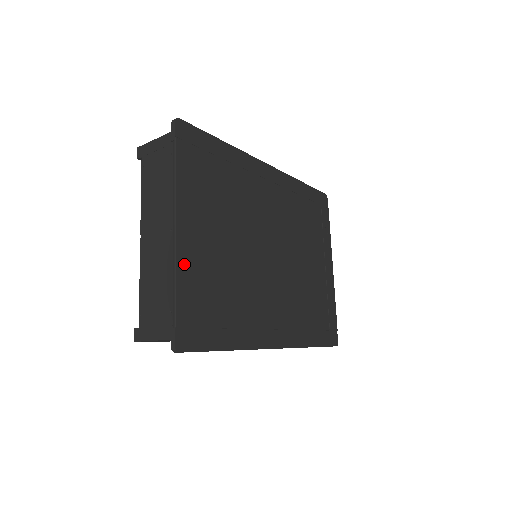
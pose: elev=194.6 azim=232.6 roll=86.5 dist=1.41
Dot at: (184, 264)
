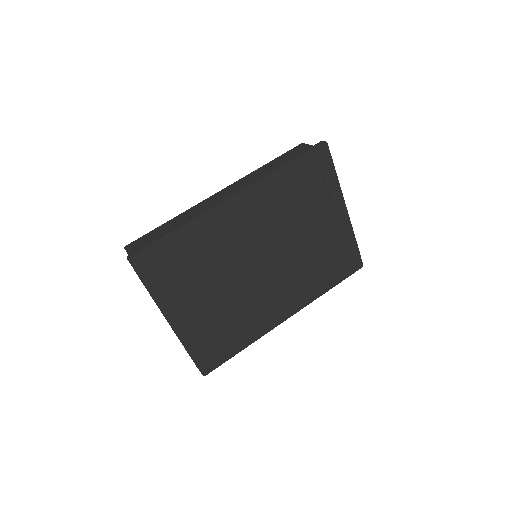
Dot at: (186, 336)
